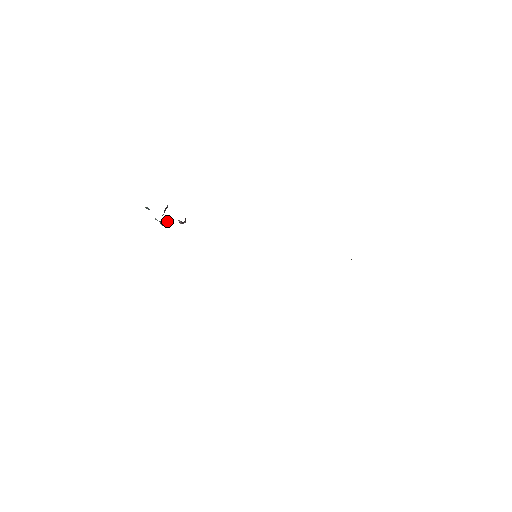
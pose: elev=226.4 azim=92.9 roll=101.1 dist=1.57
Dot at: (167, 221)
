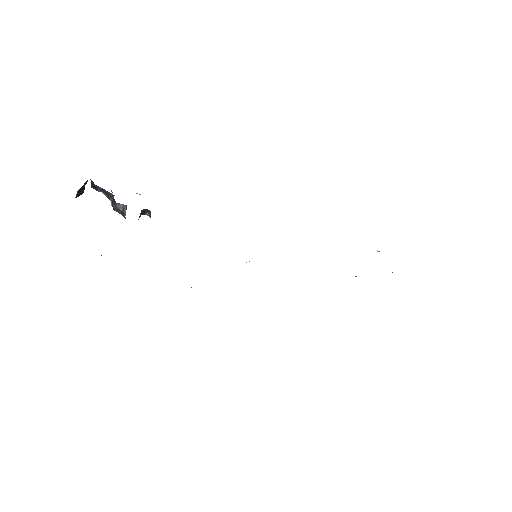
Dot at: (123, 215)
